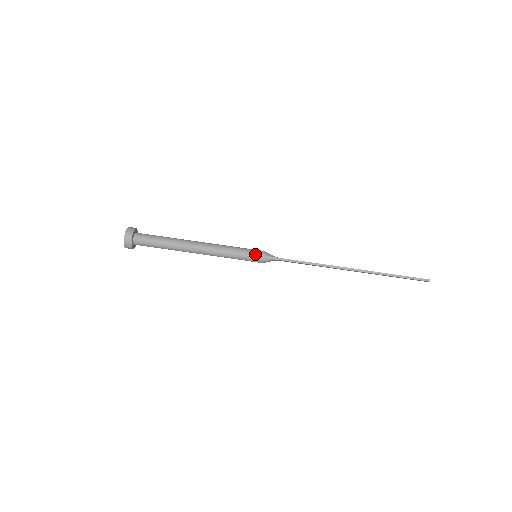
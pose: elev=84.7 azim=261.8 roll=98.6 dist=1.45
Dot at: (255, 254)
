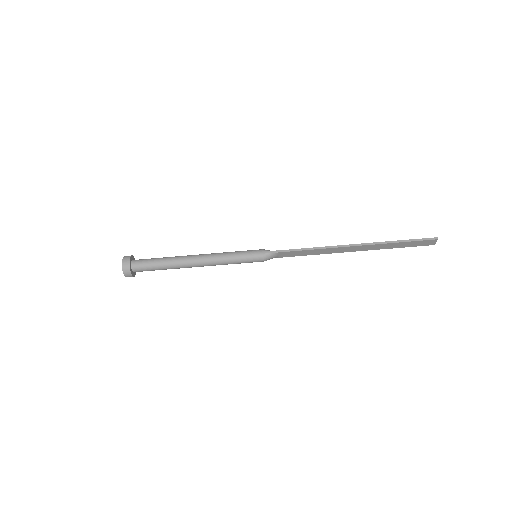
Dot at: (254, 252)
